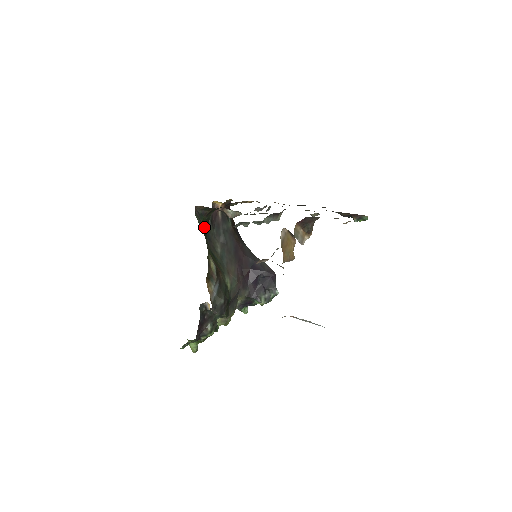
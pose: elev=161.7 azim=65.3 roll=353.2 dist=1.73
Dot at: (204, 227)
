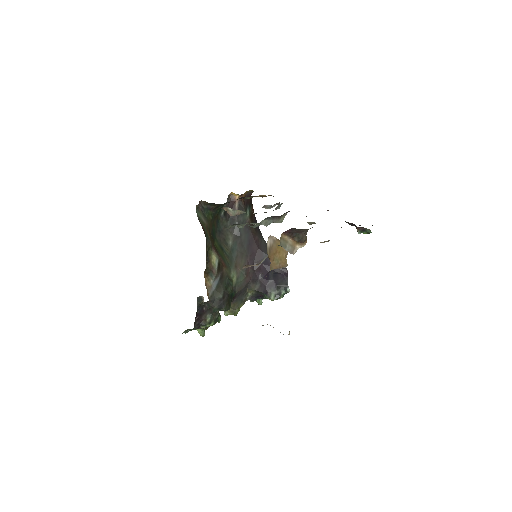
Dot at: (210, 221)
